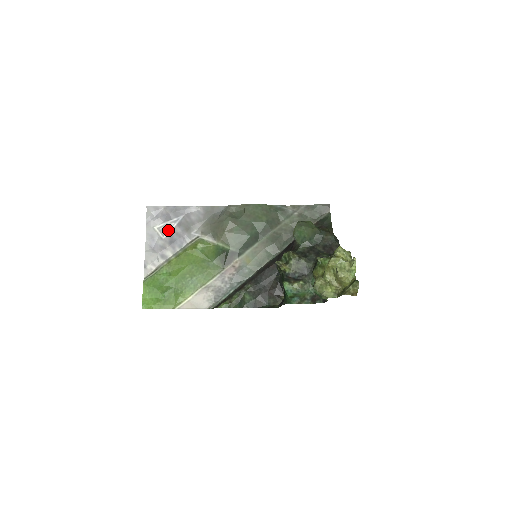
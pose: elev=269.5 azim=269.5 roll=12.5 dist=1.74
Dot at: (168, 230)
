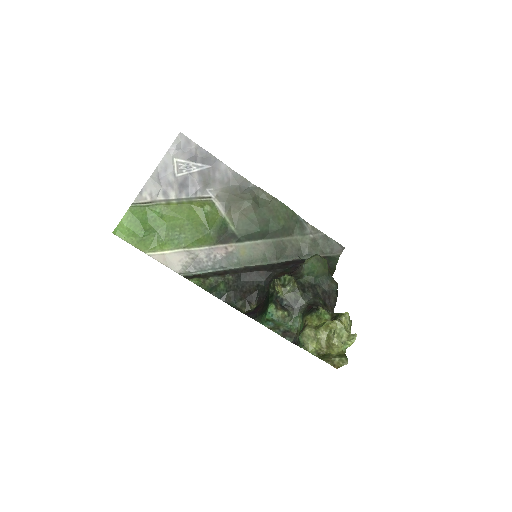
Dot at: (186, 171)
